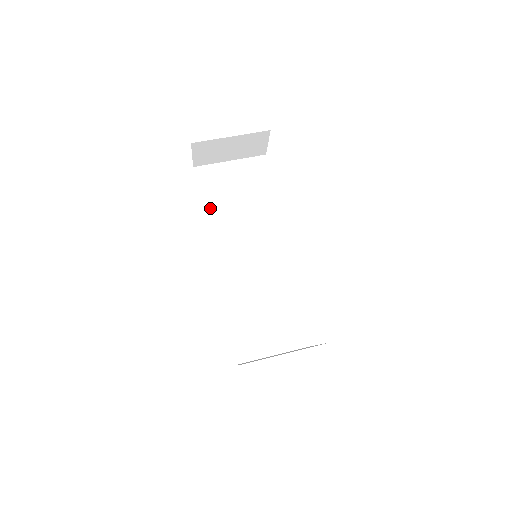
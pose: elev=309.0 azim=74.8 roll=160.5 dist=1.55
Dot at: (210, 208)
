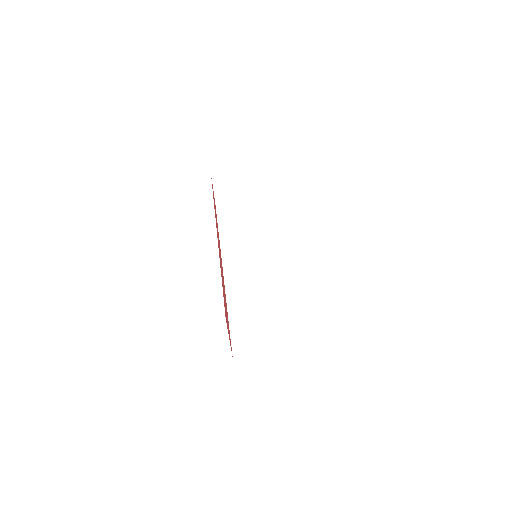
Dot at: (225, 231)
